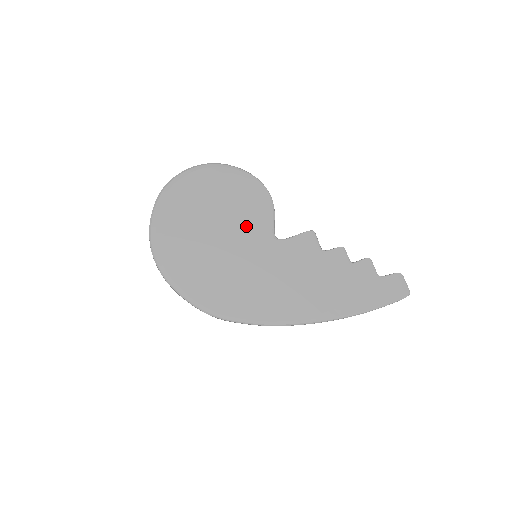
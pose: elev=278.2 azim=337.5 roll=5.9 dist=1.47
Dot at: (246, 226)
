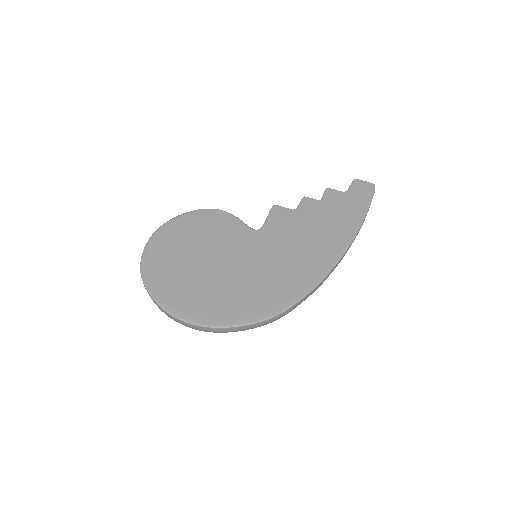
Dot at: (228, 241)
